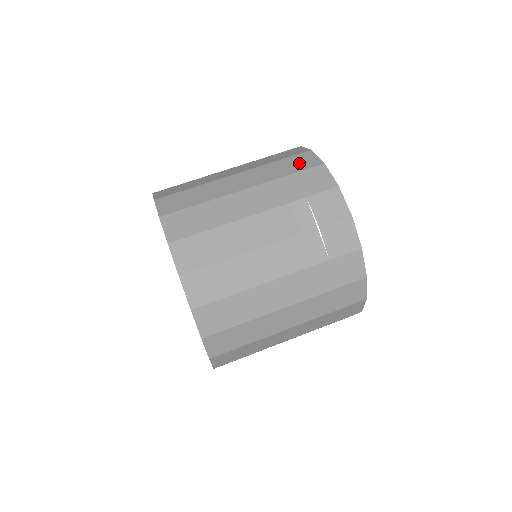
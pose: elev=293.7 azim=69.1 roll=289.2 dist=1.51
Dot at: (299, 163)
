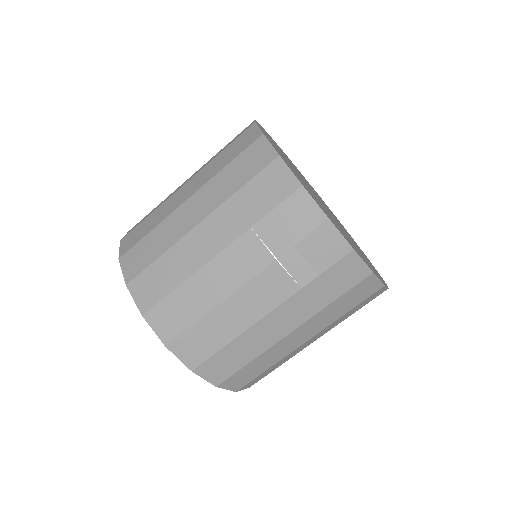
Dot at: (251, 163)
